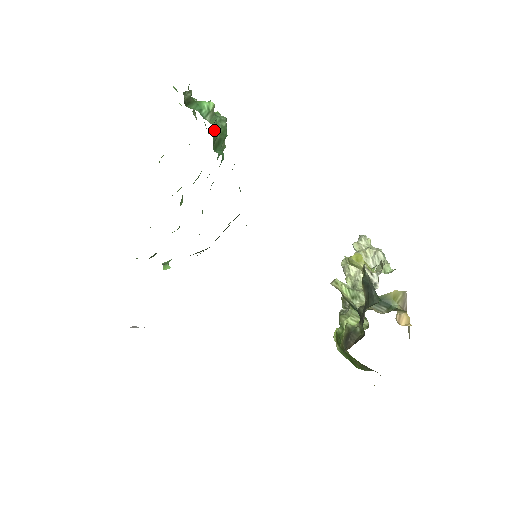
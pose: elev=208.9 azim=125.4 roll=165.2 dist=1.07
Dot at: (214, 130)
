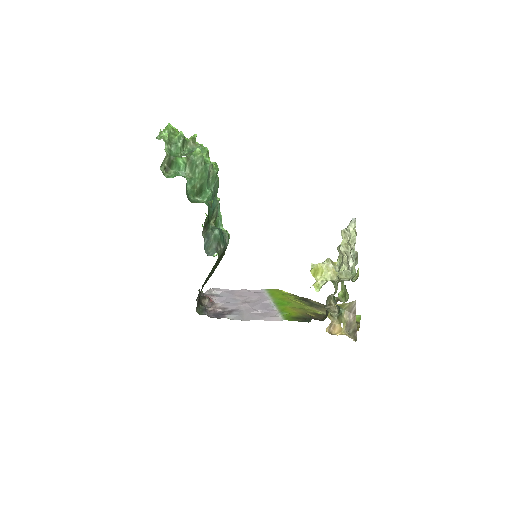
Dot at: (190, 189)
